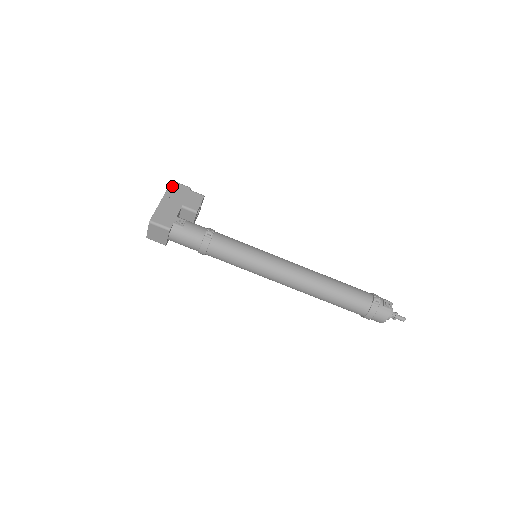
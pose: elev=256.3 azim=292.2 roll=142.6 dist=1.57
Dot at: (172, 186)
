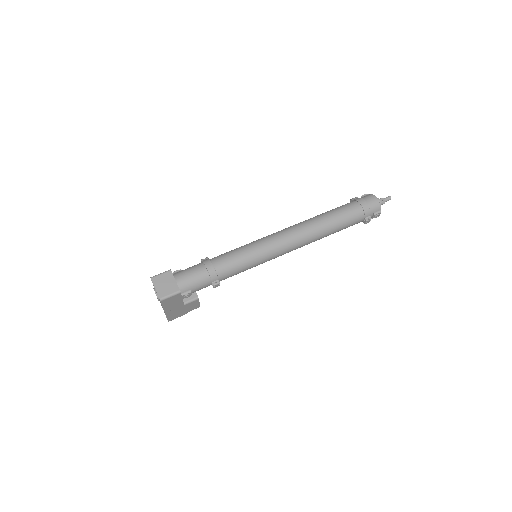
Dot at: occluded
